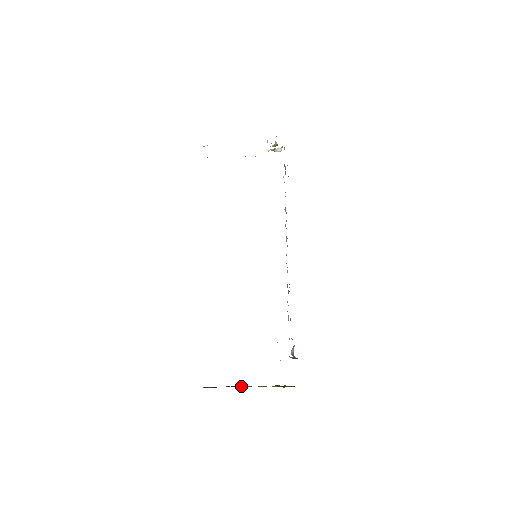
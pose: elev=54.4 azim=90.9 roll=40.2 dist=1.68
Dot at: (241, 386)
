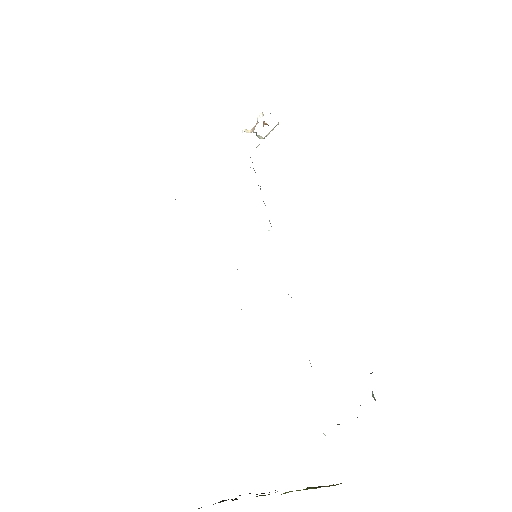
Dot at: occluded
